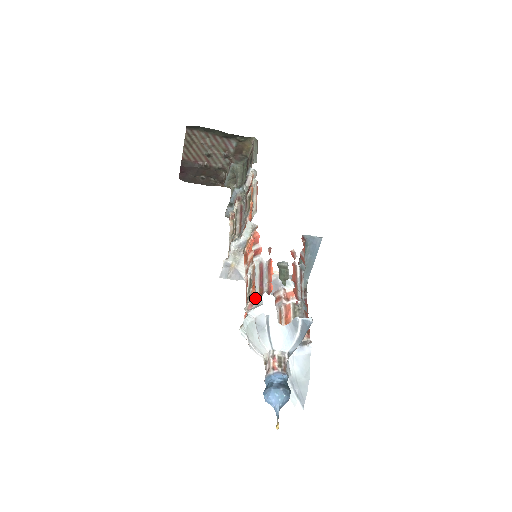
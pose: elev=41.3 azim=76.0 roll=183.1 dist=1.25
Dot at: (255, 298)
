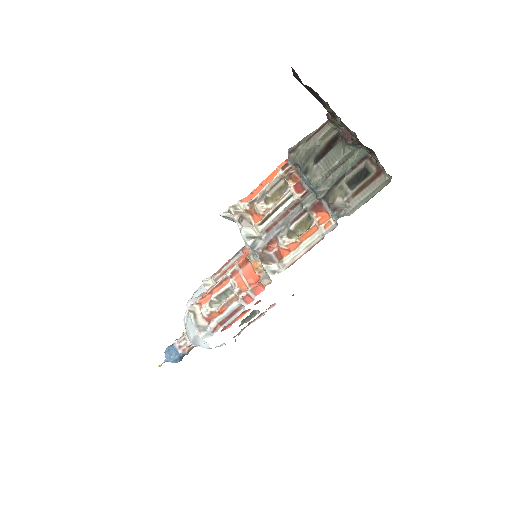
Dot at: (211, 328)
